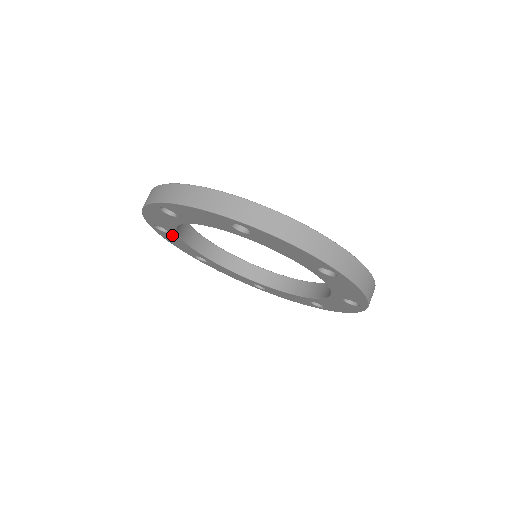
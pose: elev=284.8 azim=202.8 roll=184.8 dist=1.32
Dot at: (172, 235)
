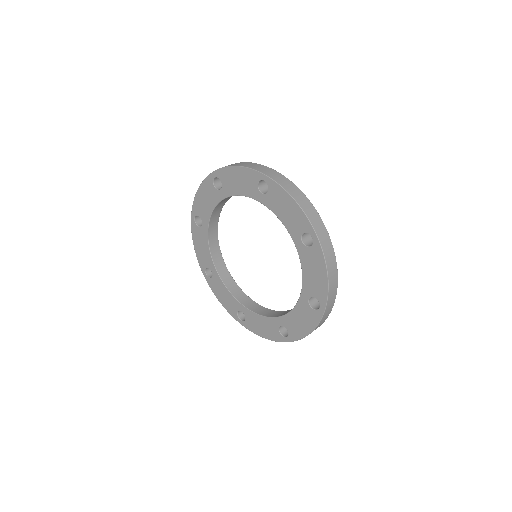
Dot at: (215, 277)
